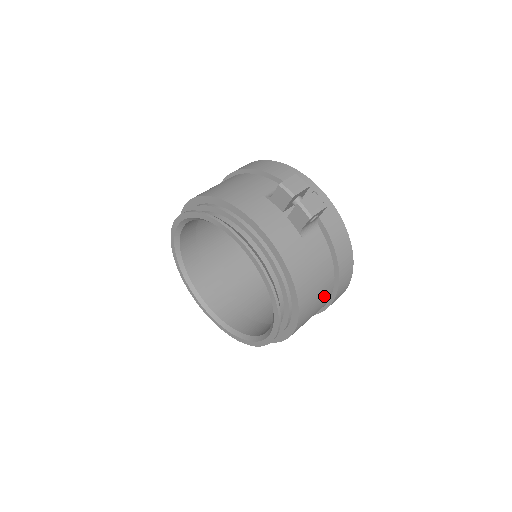
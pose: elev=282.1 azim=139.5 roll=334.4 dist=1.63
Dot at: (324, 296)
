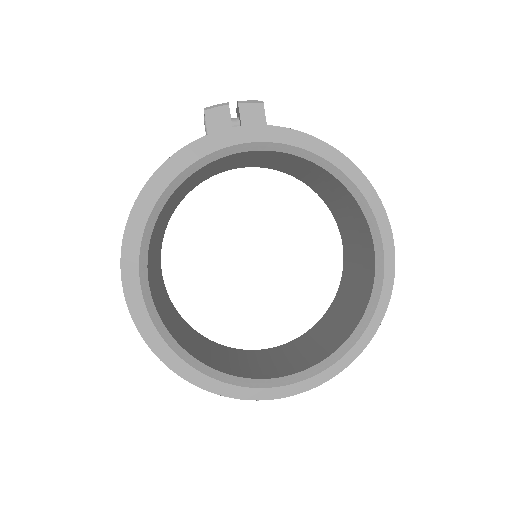
Dot at: occluded
